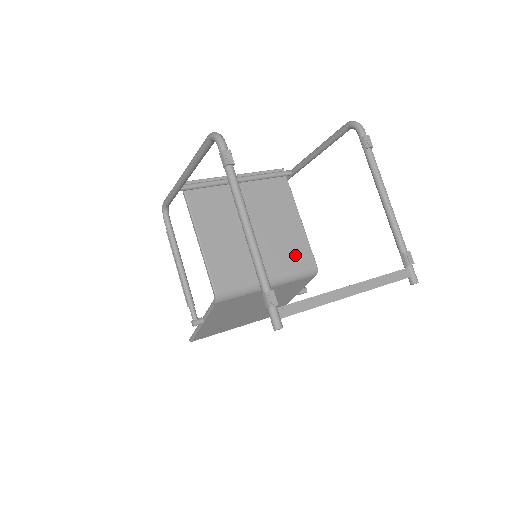
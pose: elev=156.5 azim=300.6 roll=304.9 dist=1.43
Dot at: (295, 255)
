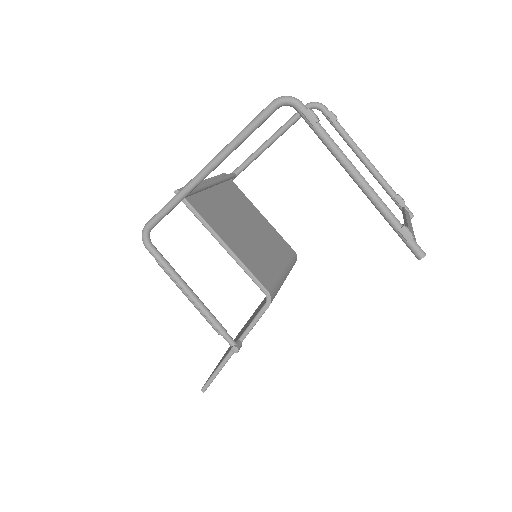
Dot at: (281, 246)
